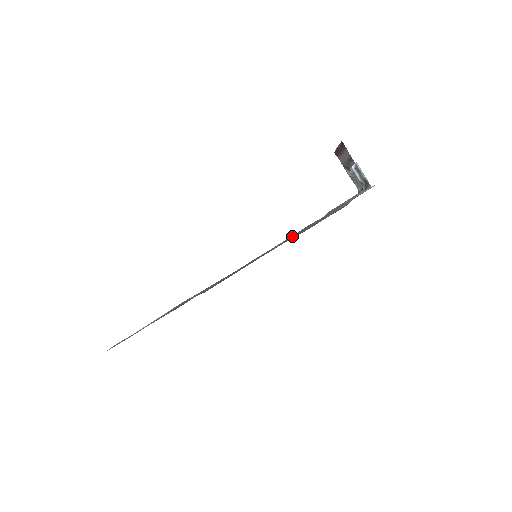
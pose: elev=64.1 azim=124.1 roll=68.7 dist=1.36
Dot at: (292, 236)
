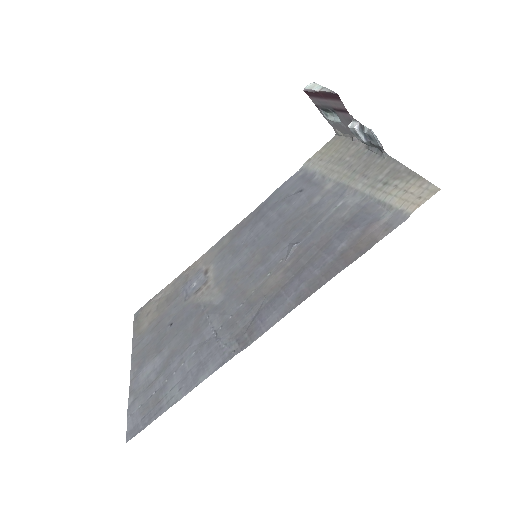
Dot at: (287, 218)
